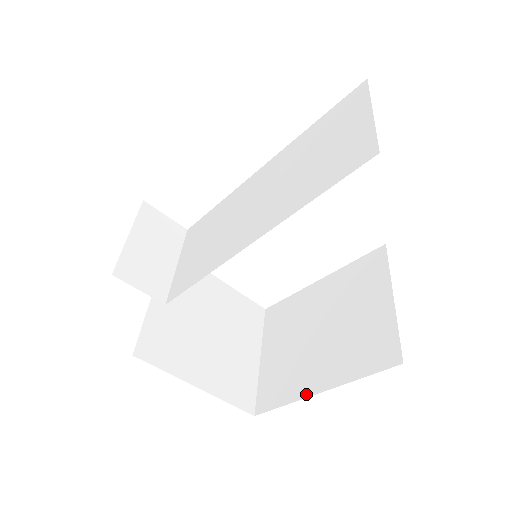
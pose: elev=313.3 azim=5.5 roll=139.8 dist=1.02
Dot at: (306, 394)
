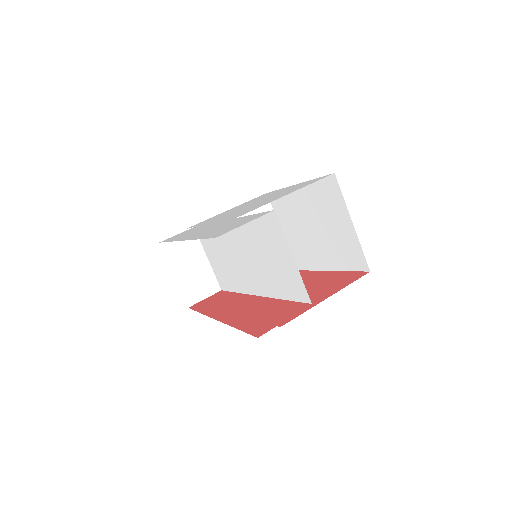
Dot at: (322, 269)
